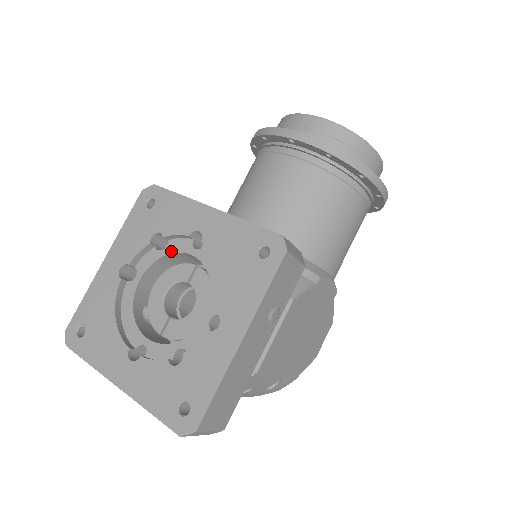
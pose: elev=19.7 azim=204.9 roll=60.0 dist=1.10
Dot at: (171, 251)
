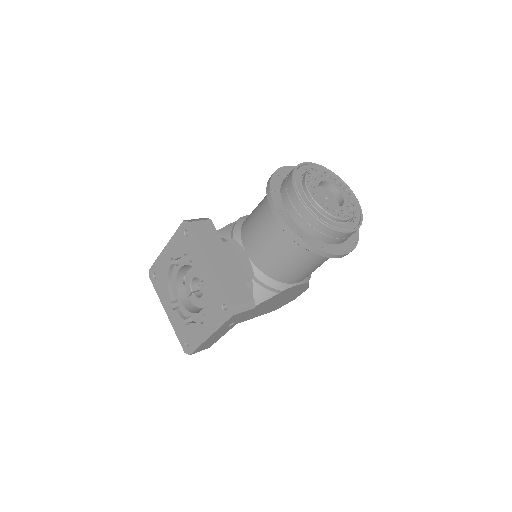
Dot at: (193, 266)
